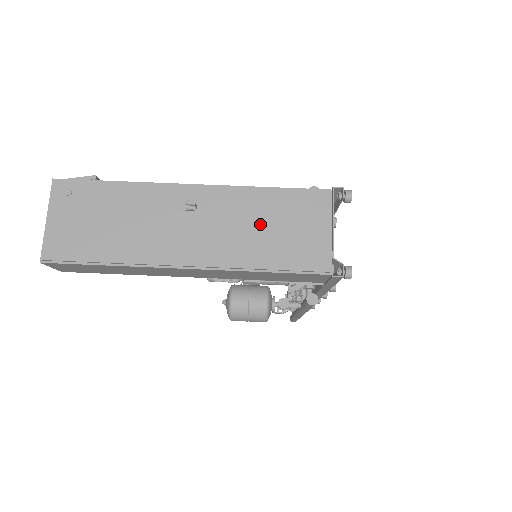
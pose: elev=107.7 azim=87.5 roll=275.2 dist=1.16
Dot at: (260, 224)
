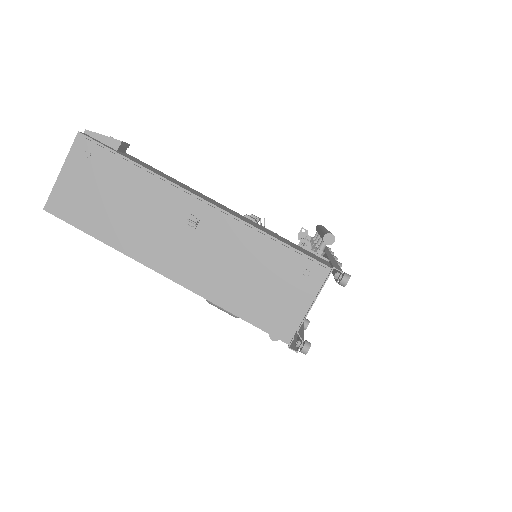
Dot at: (247, 269)
